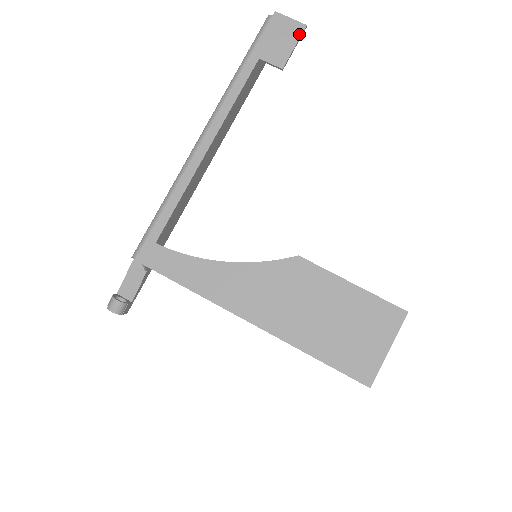
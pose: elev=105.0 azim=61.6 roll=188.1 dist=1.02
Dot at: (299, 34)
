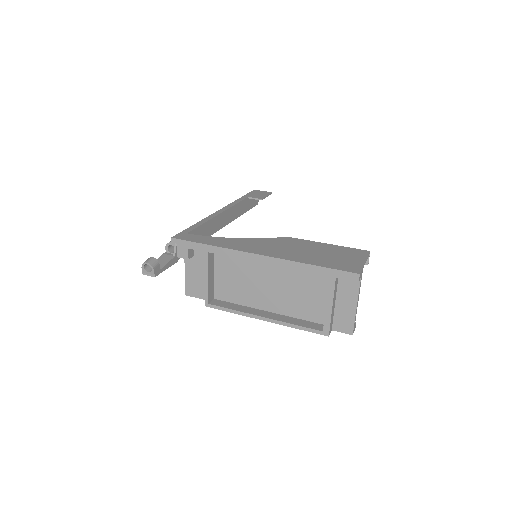
Dot at: (269, 193)
